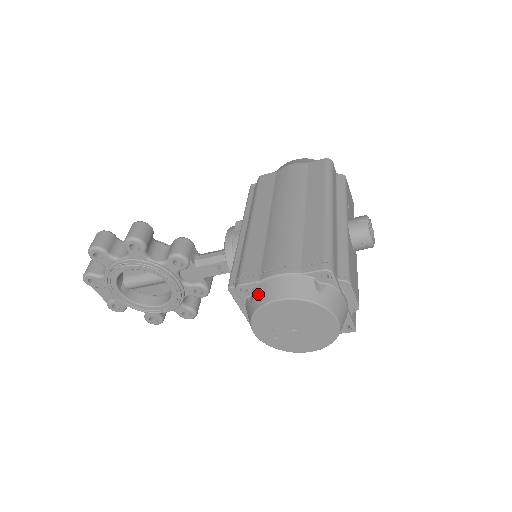
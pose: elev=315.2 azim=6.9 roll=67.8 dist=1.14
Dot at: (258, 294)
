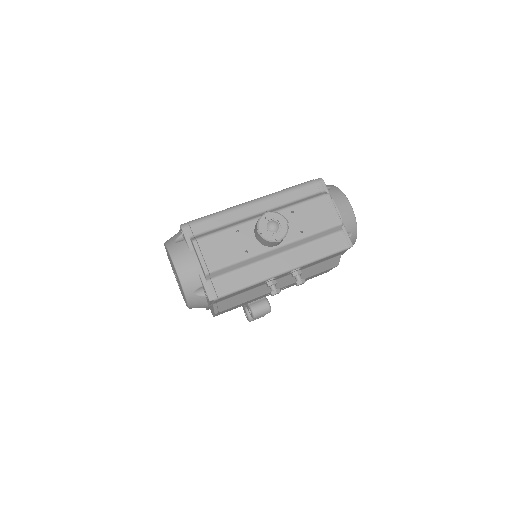
Dot at: occluded
